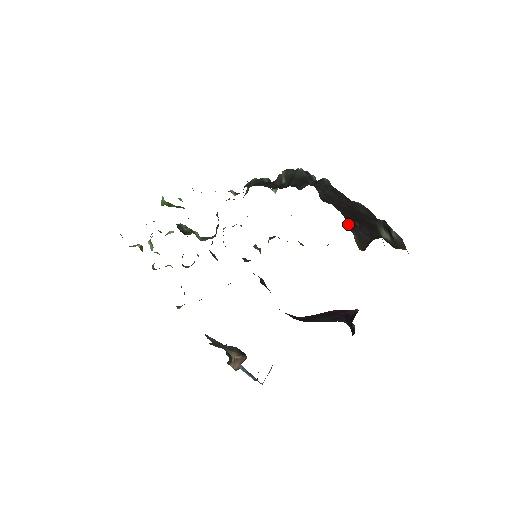
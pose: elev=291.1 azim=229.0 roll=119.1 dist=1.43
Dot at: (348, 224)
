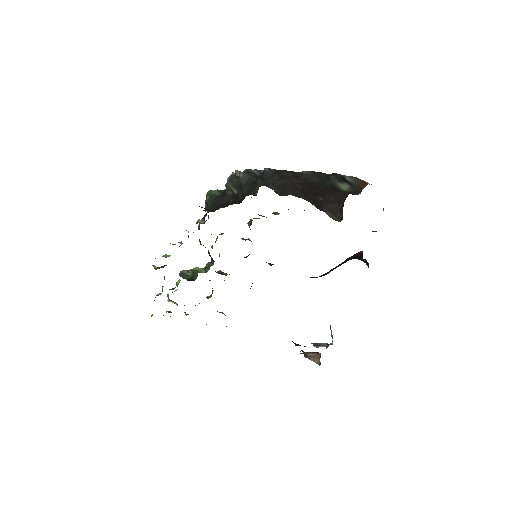
Dot at: (316, 206)
